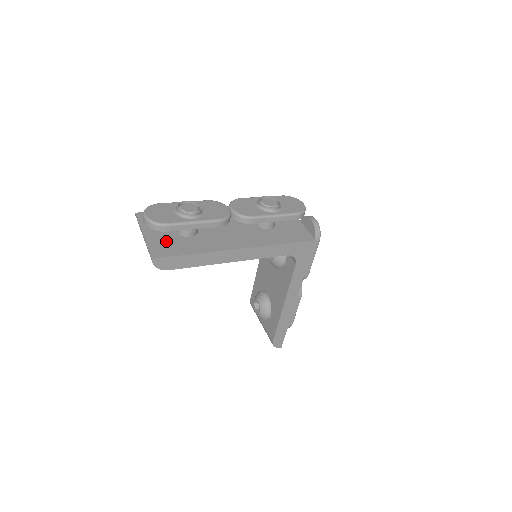
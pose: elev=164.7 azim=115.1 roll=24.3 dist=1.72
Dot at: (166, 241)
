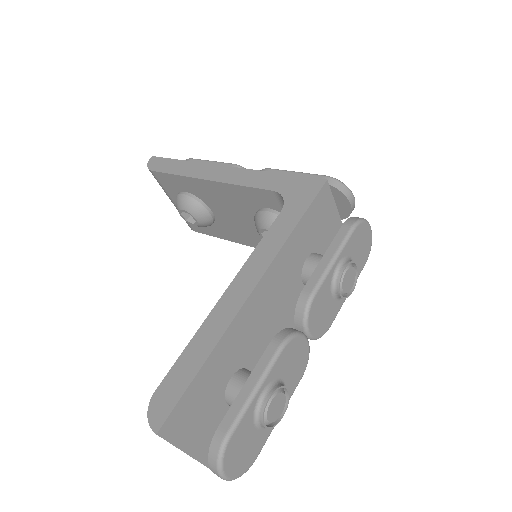
Dot at: occluded
